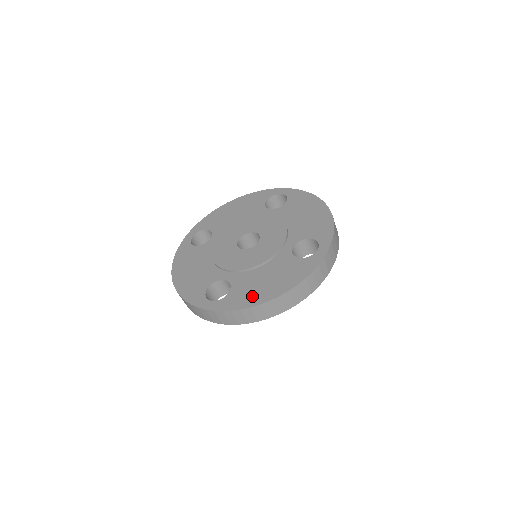
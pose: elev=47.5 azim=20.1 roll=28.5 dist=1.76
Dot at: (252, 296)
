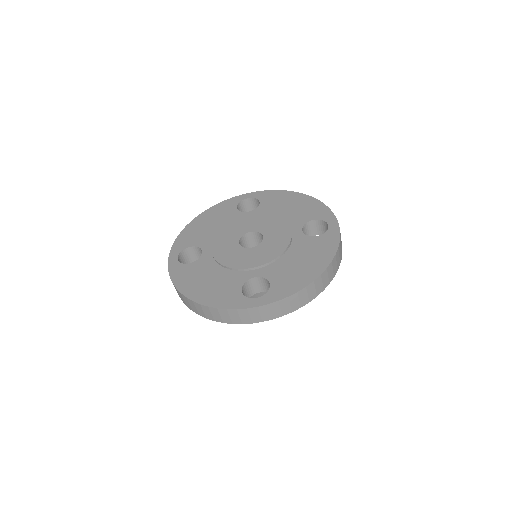
Dot at: (299, 278)
